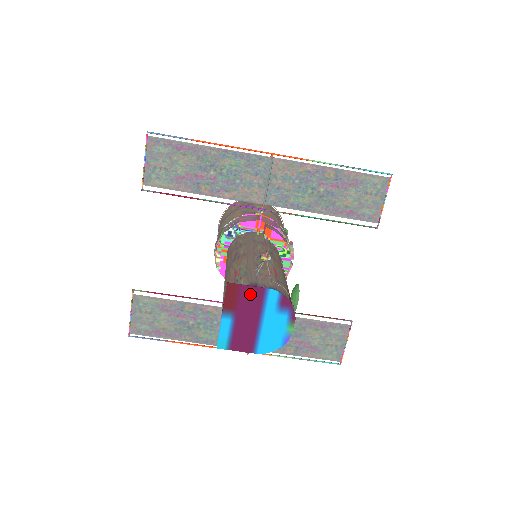
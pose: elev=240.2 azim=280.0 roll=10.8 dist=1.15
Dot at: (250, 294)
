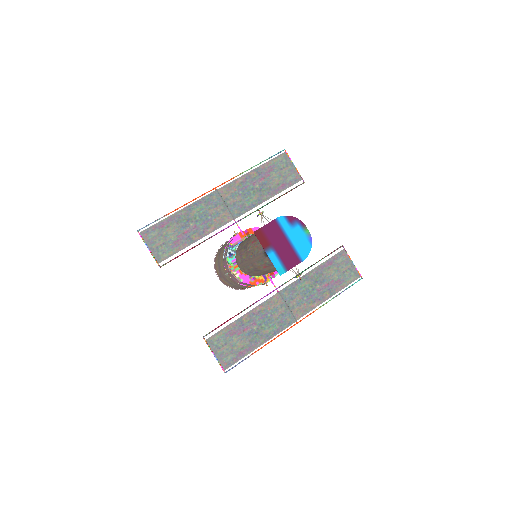
Dot at: (270, 229)
